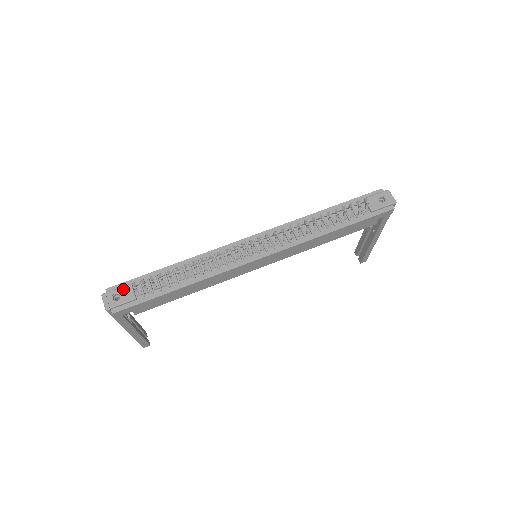
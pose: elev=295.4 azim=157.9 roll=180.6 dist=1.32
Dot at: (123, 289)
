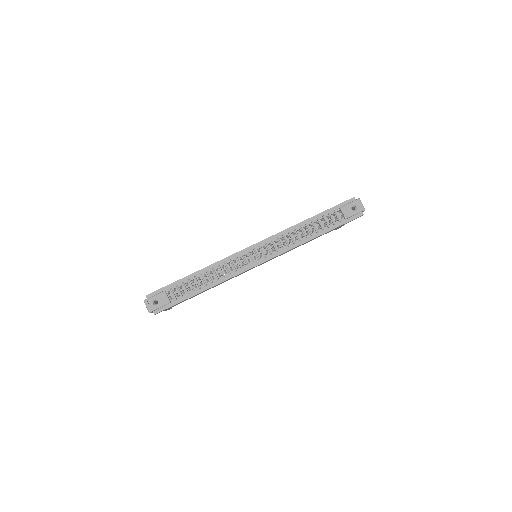
Dot at: (159, 296)
